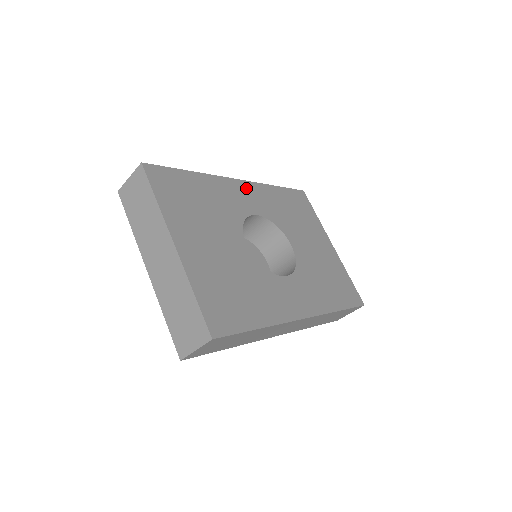
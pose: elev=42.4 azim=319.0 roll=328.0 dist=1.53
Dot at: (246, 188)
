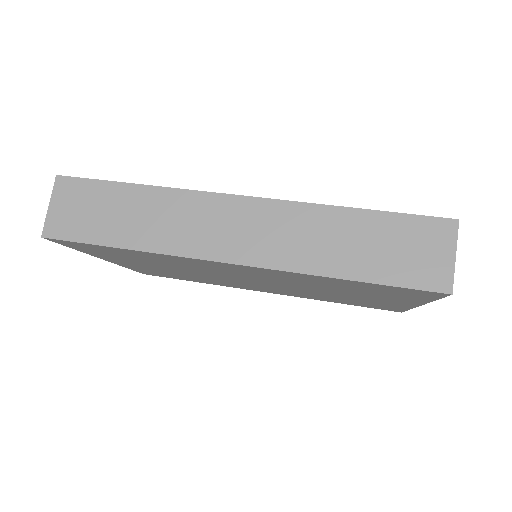
Dot at: occluded
